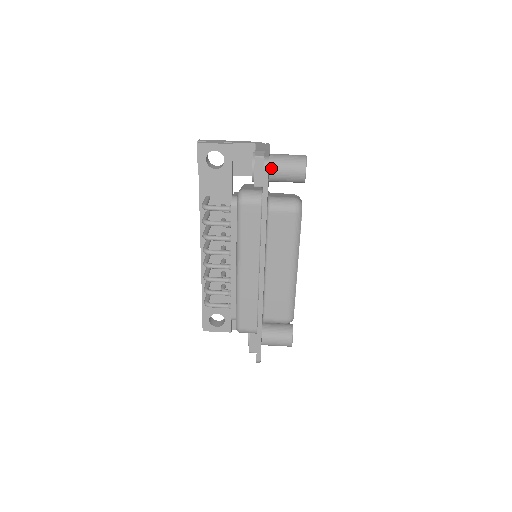
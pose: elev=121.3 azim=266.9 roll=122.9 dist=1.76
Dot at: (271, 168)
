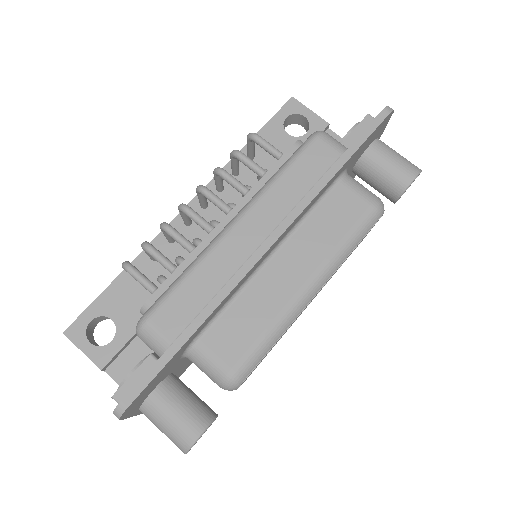
Dot at: (375, 144)
